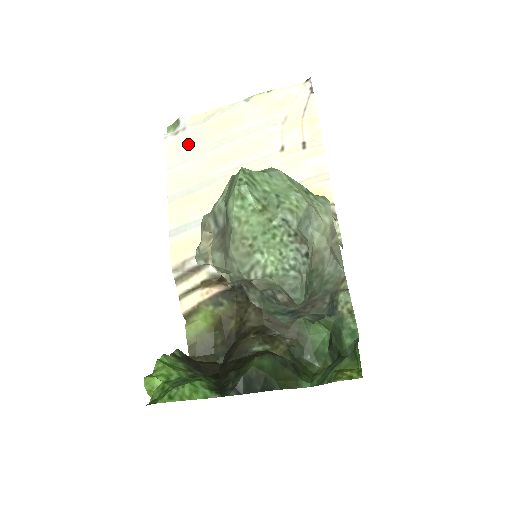
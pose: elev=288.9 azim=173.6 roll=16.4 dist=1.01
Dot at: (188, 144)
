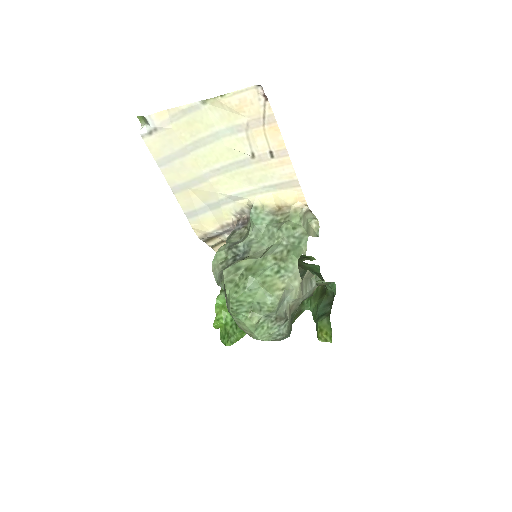
Dot at: (166, 145)
